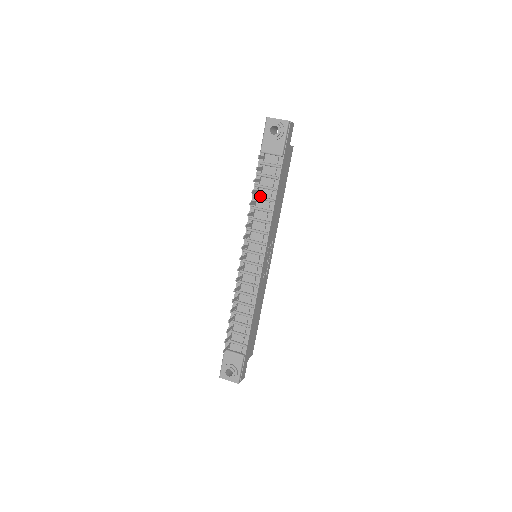
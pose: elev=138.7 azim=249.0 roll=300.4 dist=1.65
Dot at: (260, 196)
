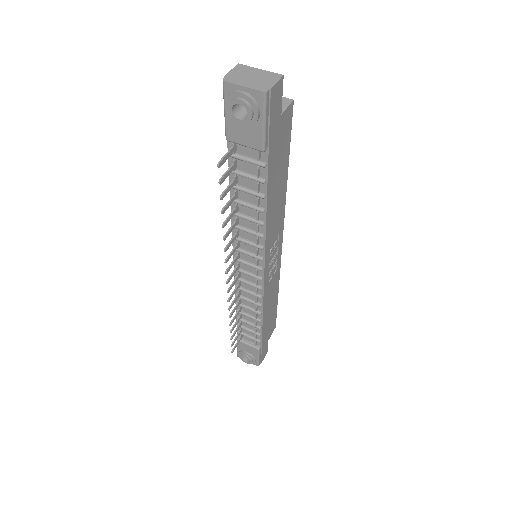
Dot at: (242, 200)
